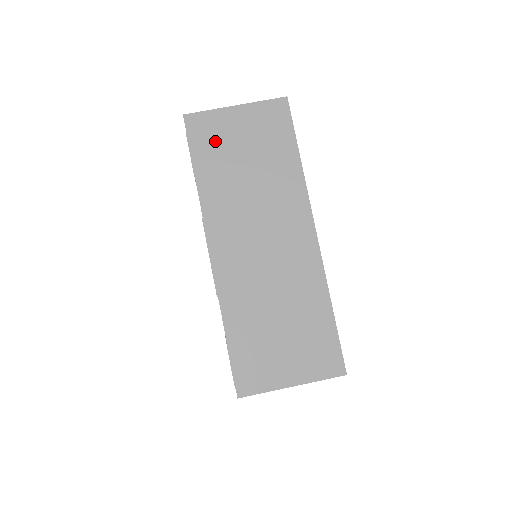
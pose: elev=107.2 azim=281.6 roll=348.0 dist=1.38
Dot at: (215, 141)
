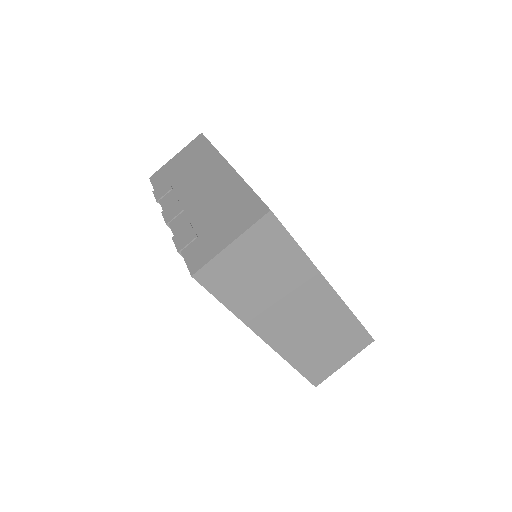
Dot at: (229, 278)
